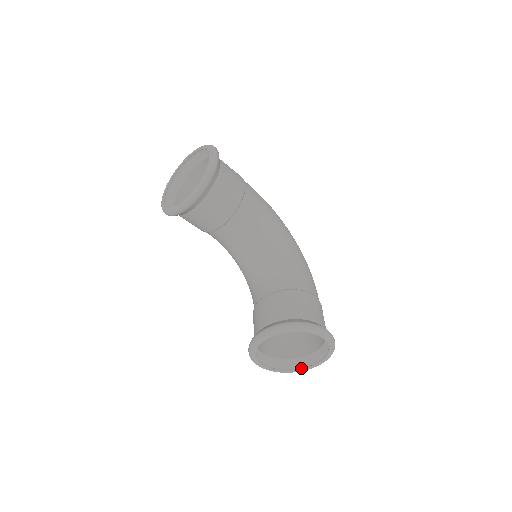
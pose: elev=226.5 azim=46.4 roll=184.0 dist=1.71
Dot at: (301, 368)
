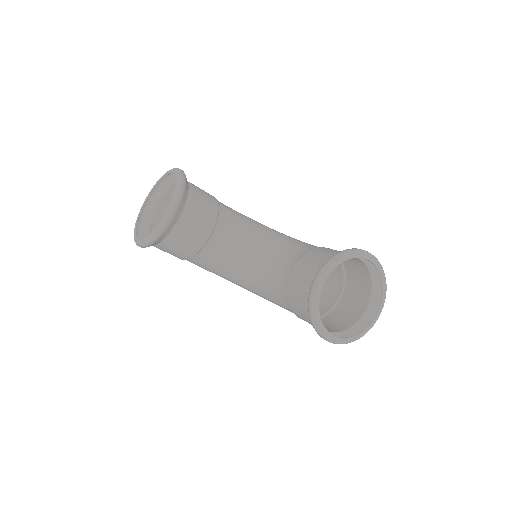
Dot at: occluded
